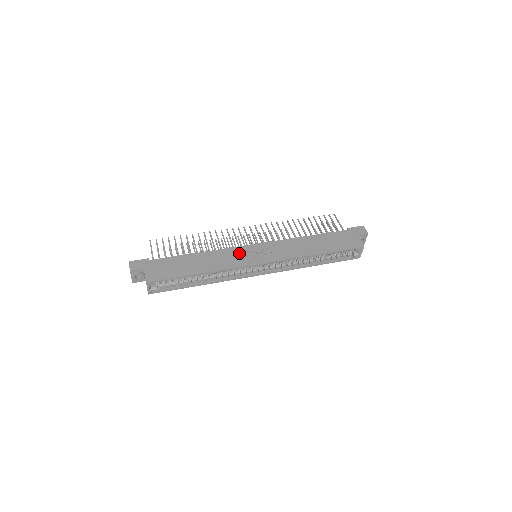
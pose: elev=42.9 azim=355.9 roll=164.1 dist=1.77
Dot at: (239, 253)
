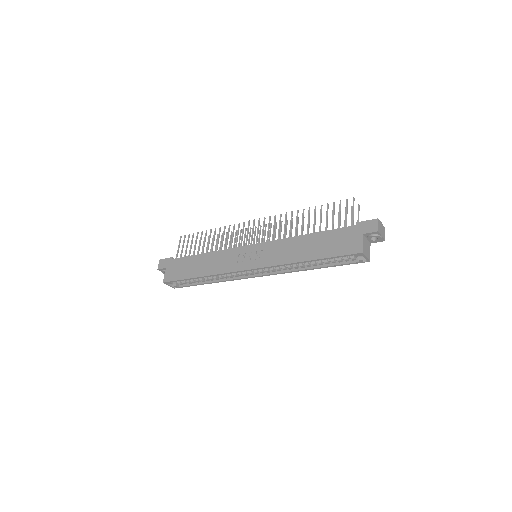
Dot at: (235, 255)
